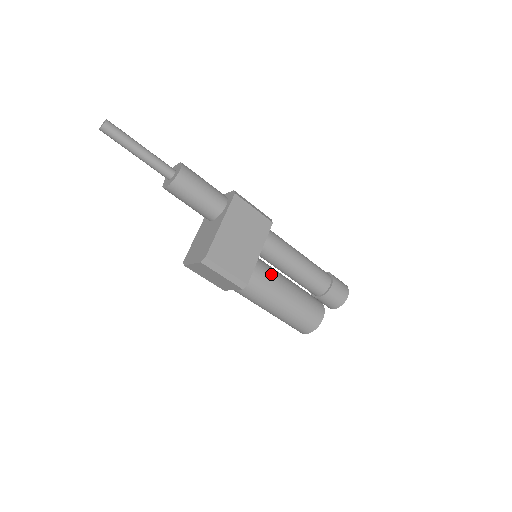
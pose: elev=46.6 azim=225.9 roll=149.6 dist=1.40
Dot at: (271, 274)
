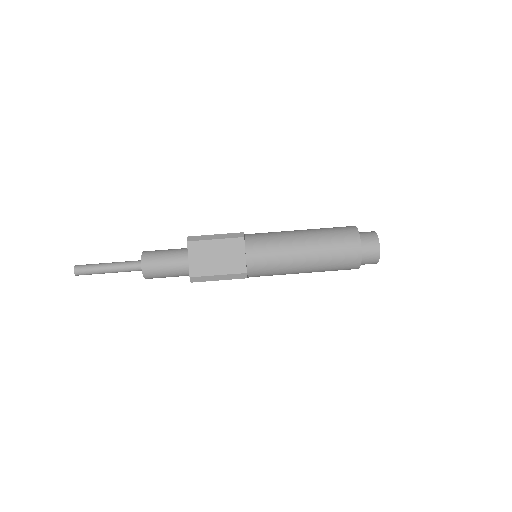
Dot at: occluded
